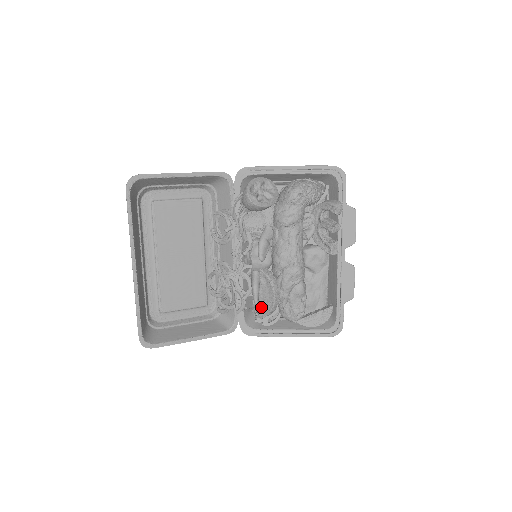
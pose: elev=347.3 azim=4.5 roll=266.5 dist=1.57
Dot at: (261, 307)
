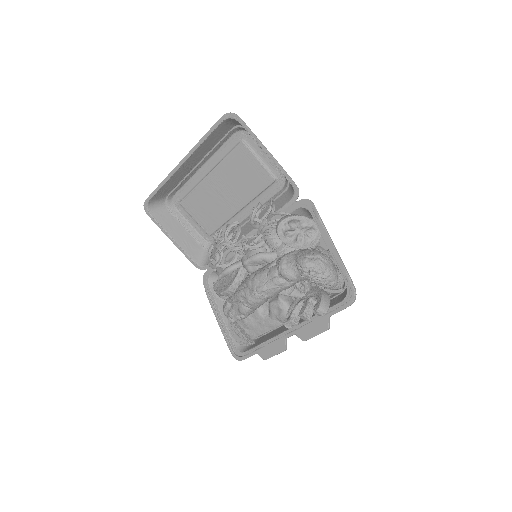
Dot at: (219, 283)
